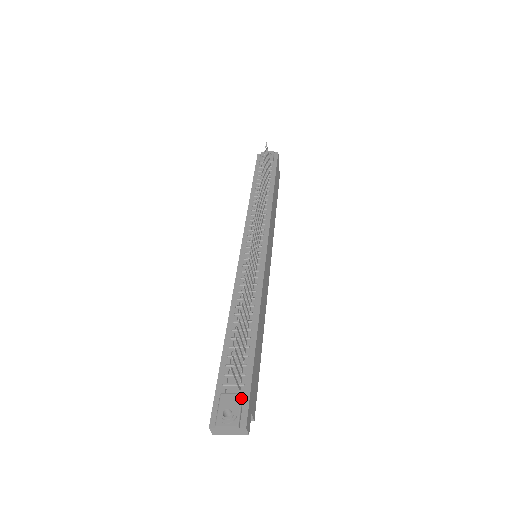
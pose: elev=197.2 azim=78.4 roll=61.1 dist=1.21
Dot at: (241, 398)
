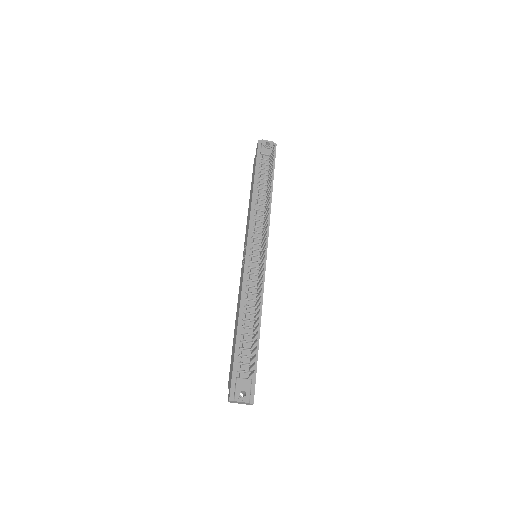
Dot at: (251, 383)
